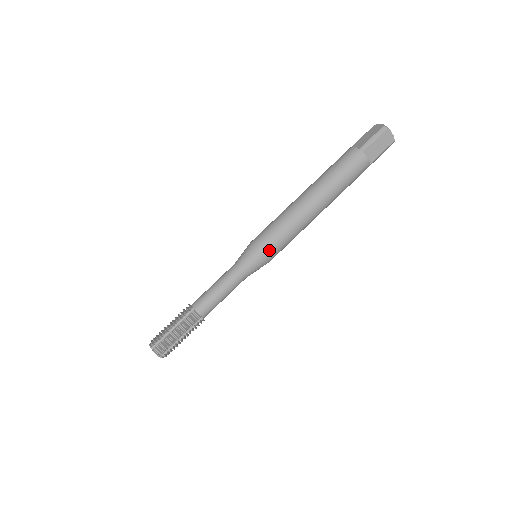
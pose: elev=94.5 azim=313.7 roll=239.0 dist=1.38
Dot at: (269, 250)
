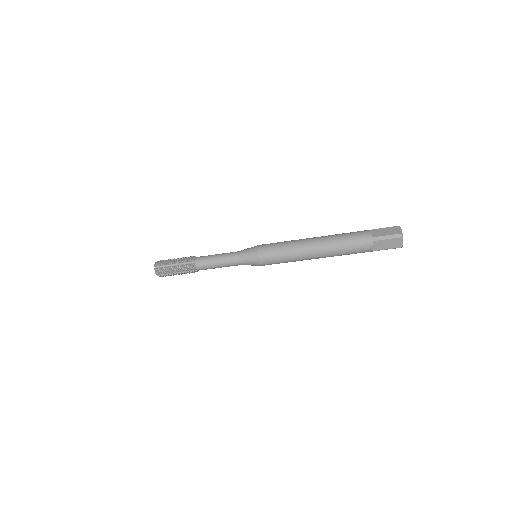
Dot at: (265, 260)
